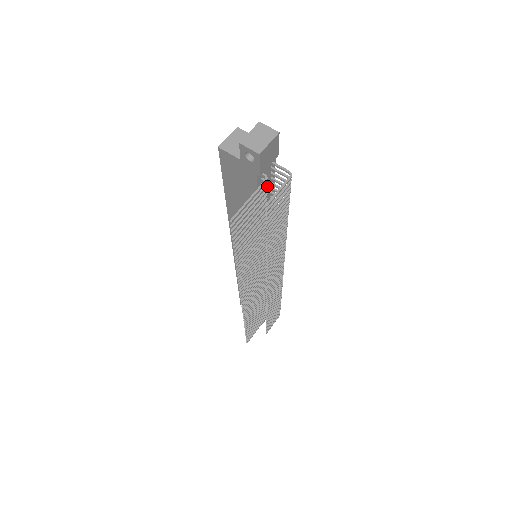
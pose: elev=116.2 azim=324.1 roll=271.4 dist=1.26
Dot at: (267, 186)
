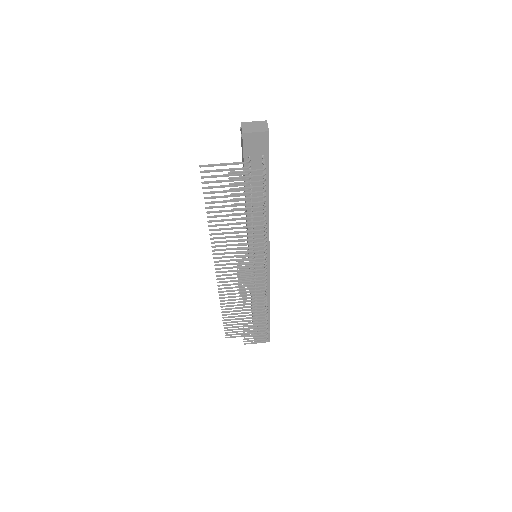
Dot at: (258, 178)
